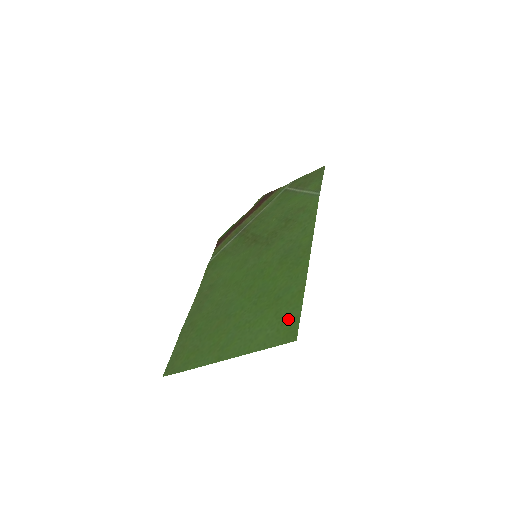
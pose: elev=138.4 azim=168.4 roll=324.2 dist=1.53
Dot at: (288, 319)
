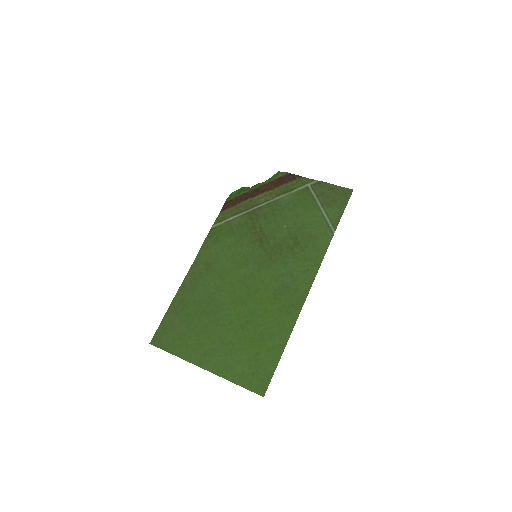
Dot at: (264, 370)
